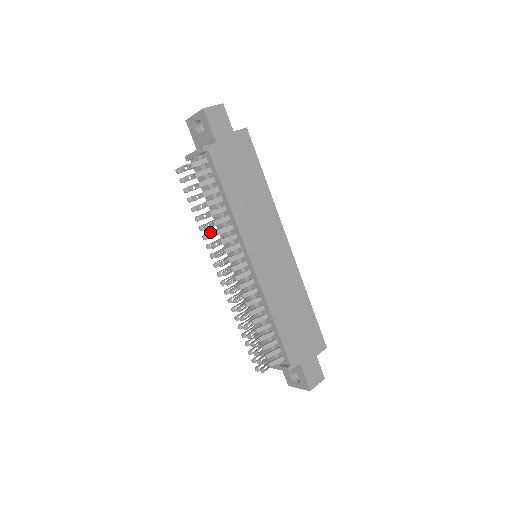
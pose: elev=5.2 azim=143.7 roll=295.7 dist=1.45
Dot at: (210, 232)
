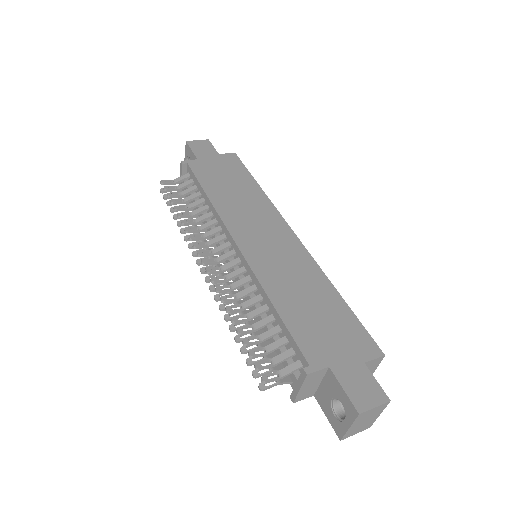
Dot at: (194, 234)
